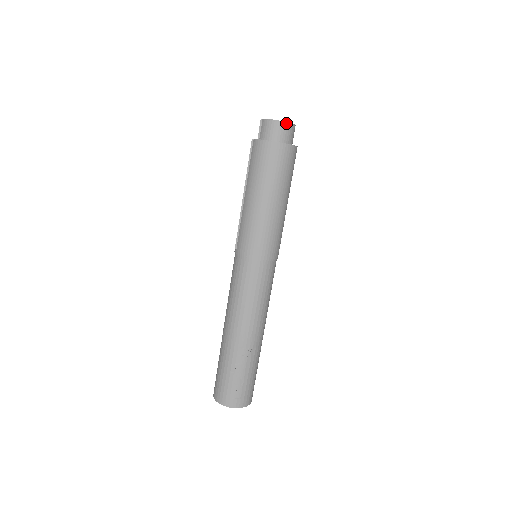
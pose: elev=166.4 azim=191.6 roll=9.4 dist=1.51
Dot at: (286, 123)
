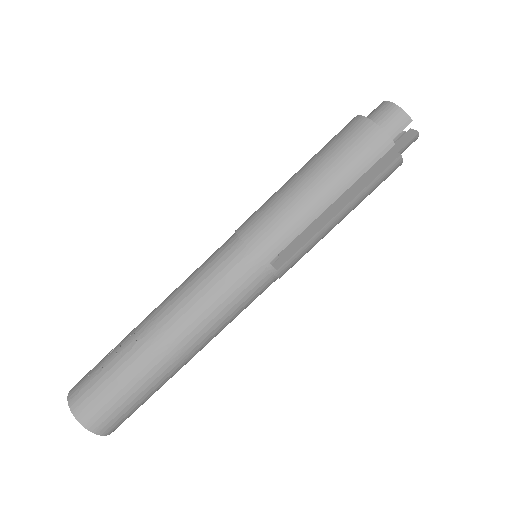
Dot at: (392, 104)
